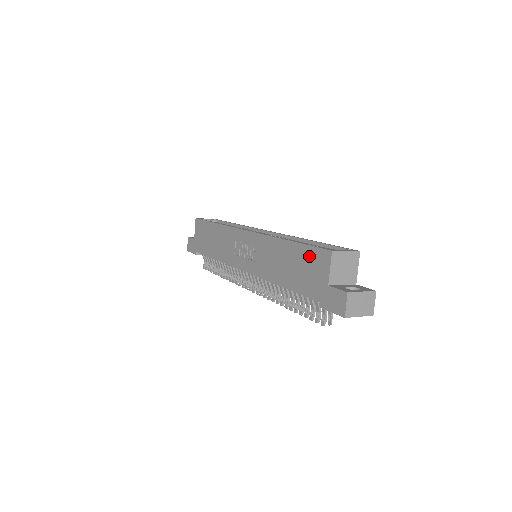
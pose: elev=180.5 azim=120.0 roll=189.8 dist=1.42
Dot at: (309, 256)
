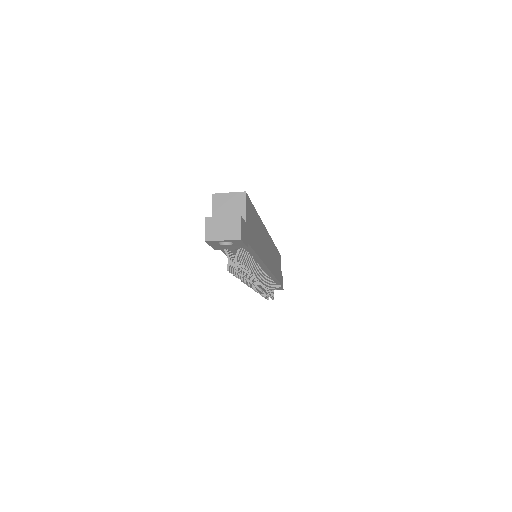
Dot at: occluded
